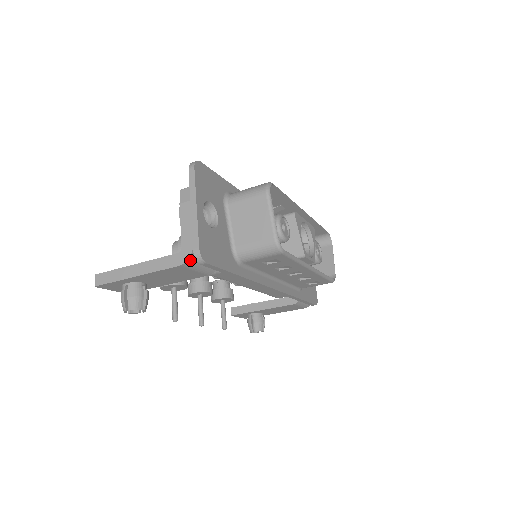
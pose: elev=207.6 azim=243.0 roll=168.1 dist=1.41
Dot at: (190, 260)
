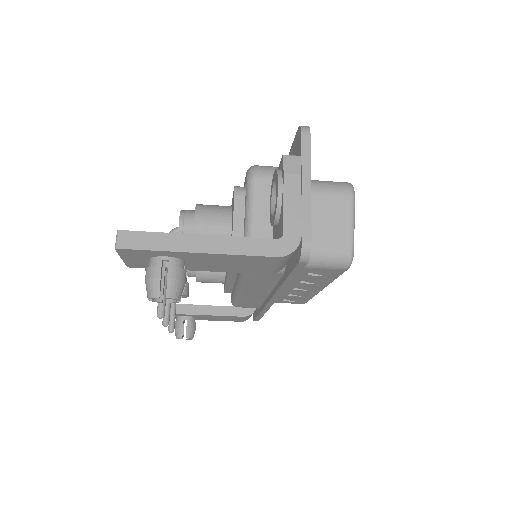
Dot at: (291, 253)
